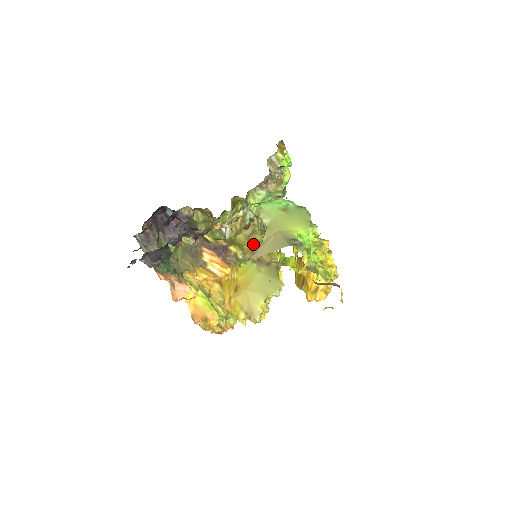
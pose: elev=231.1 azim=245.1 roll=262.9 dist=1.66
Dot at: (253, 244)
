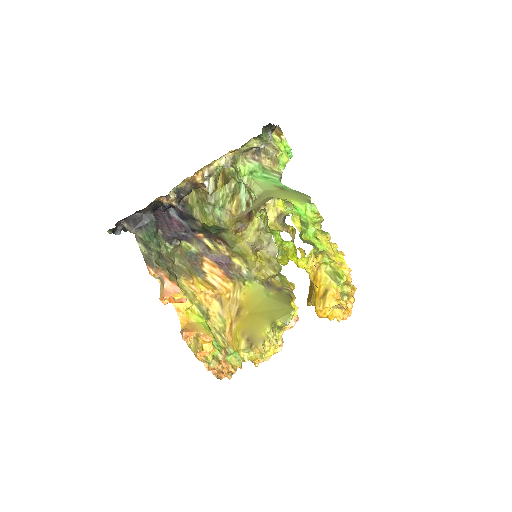
Dot at: (260, 260)
